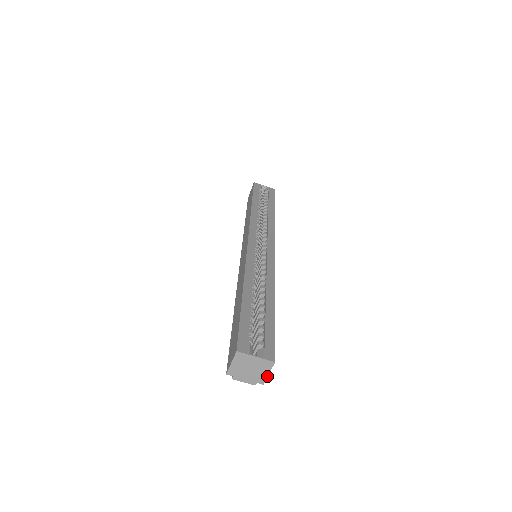
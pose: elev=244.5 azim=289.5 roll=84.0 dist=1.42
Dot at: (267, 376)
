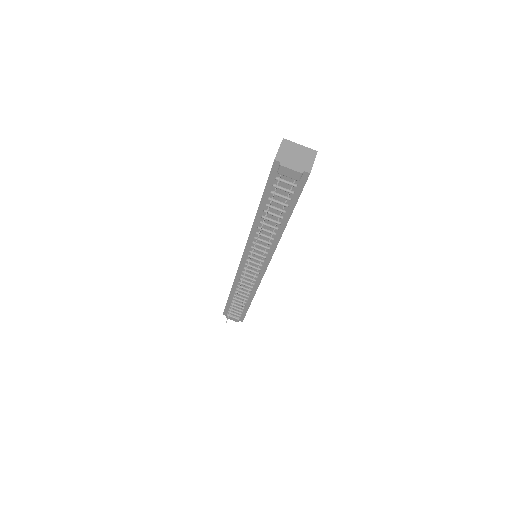
Dot at: (312, 165)
